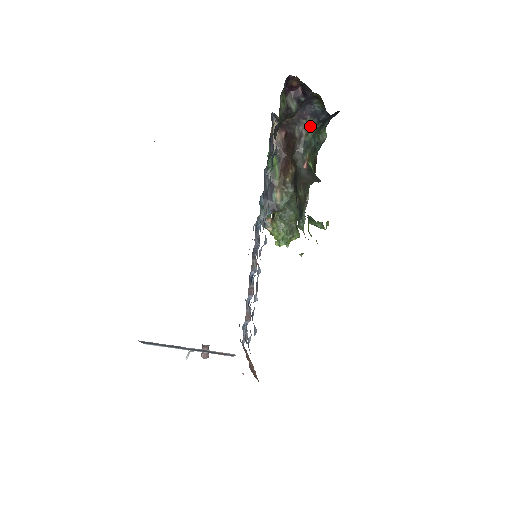
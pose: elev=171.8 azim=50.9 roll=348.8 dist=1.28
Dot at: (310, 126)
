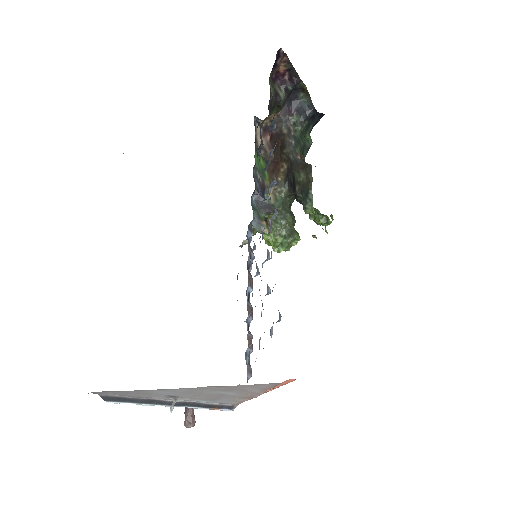
Dot at: (297, 125)
